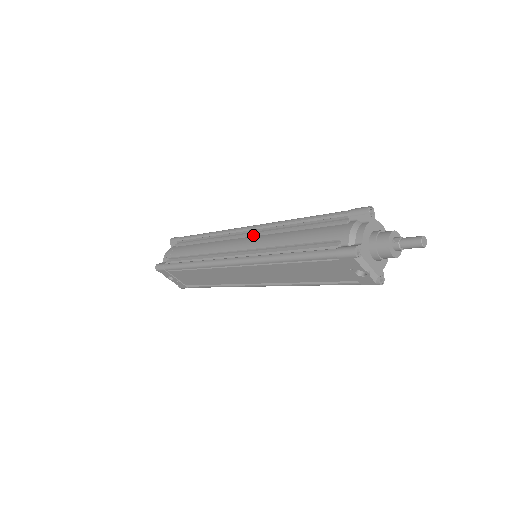
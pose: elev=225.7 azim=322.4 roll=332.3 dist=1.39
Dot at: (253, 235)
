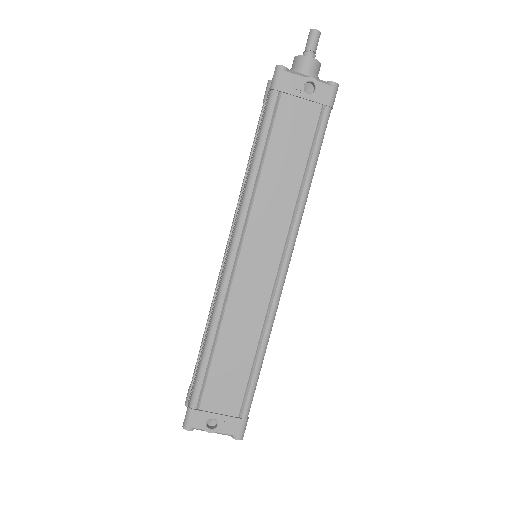
Dot at: (231, 234)
